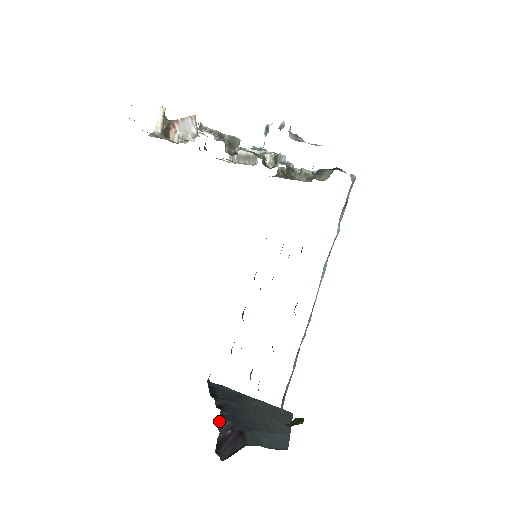
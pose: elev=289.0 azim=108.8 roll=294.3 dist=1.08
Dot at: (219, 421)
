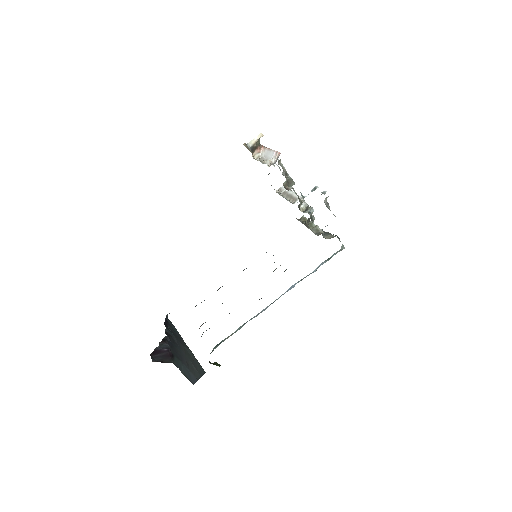
Dot at: (163, 340)
